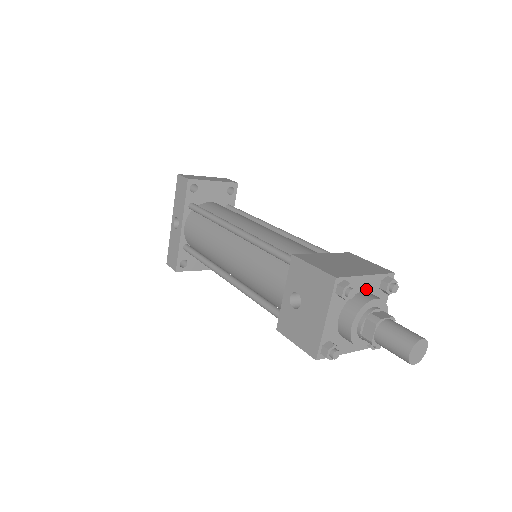
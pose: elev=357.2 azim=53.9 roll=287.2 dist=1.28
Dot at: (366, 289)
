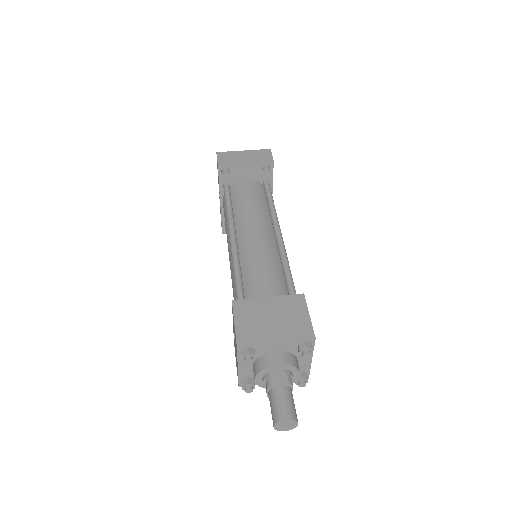
Dot at: (280, 349)
